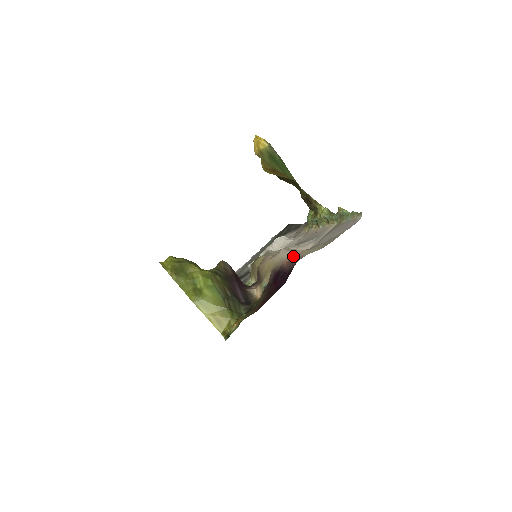
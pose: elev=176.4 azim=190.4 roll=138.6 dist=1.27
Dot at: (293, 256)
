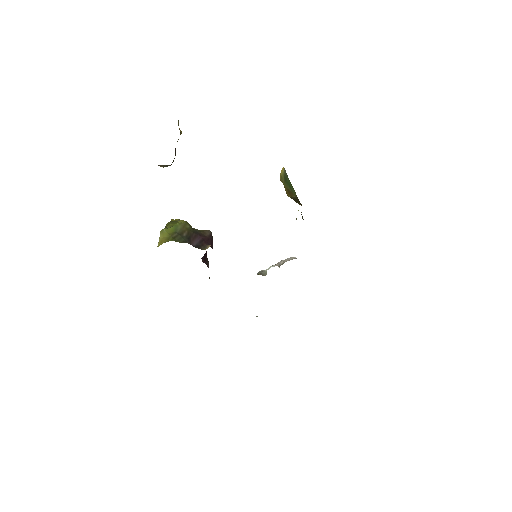
Dot at: occluded
